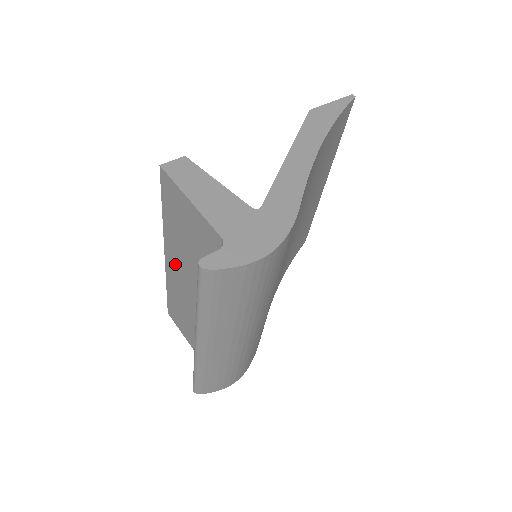
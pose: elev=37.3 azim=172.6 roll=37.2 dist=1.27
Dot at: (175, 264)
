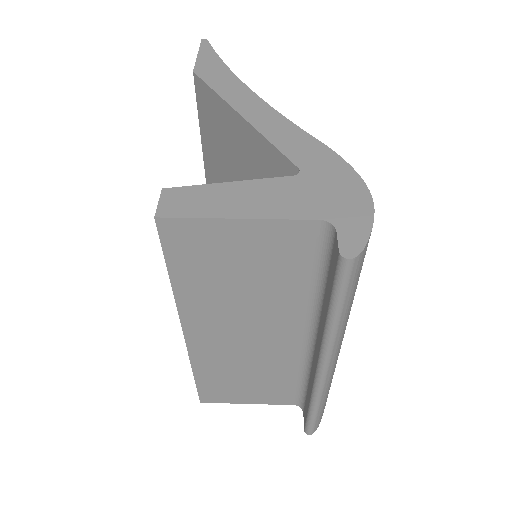
Dot at: (211, 330)
